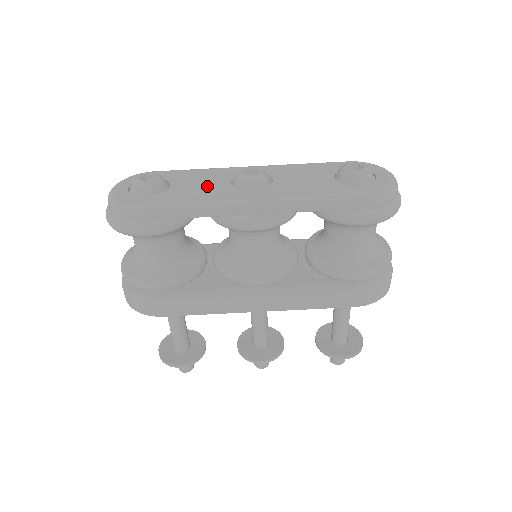
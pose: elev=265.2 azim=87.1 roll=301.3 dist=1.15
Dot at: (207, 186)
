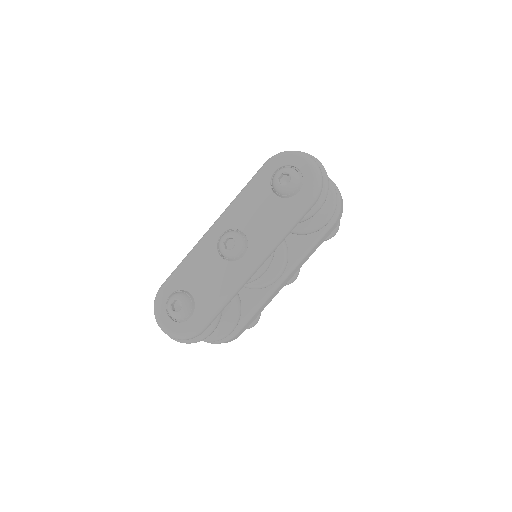
Dot at: (213, 275)
